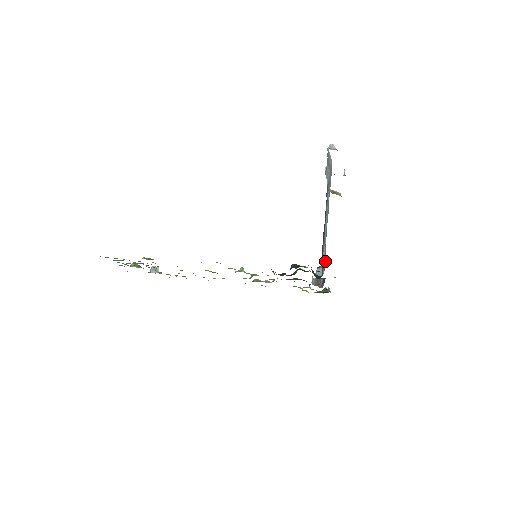
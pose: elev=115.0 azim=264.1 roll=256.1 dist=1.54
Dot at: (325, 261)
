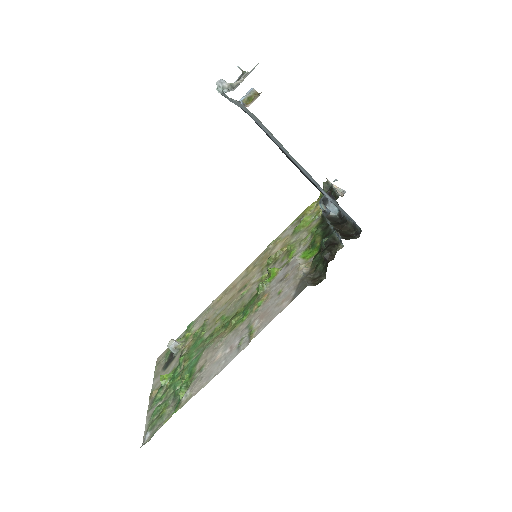
Dot at: (350, 217)
